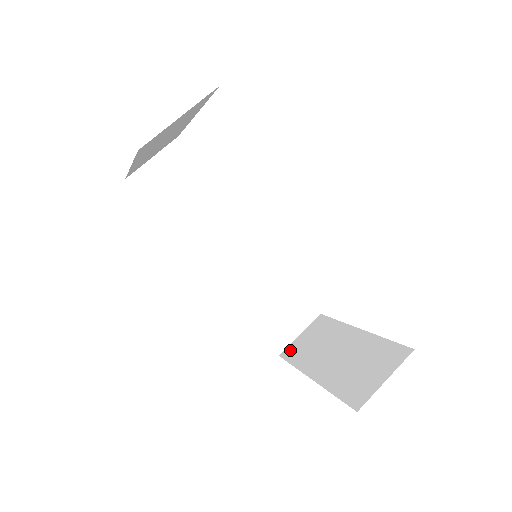
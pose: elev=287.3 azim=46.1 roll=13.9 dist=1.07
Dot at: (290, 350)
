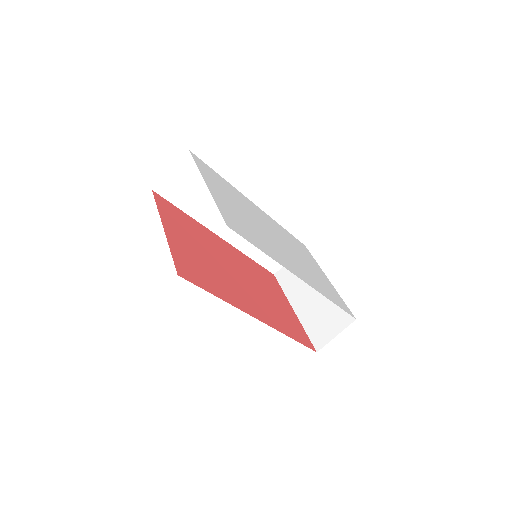
Dot at: (282, 274)
